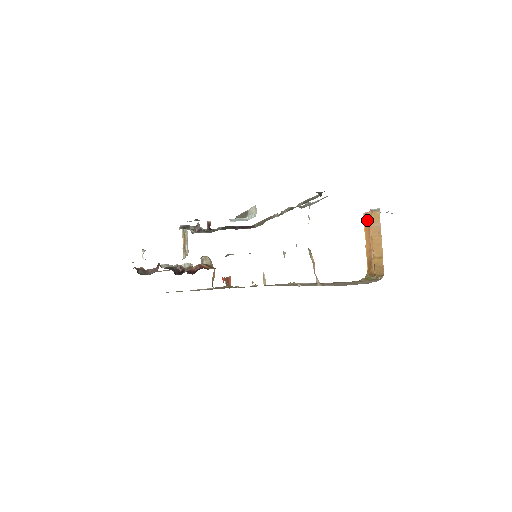
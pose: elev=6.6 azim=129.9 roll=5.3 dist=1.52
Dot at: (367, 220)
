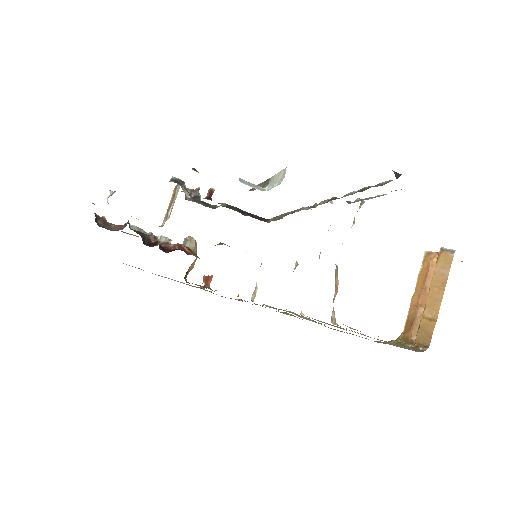
Dot at: (427, 262)
